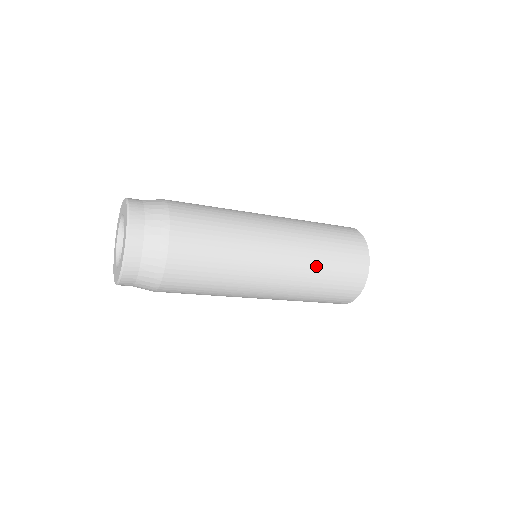
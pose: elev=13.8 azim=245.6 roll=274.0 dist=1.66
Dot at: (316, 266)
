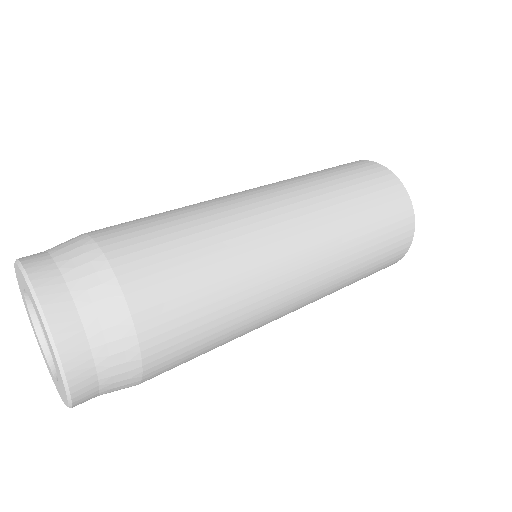
Dot at: (333, 292)
